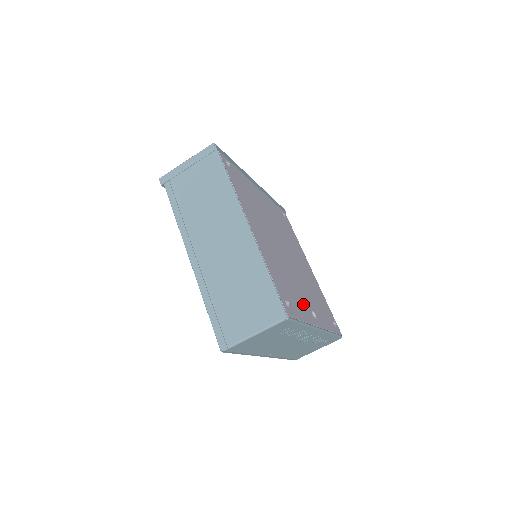
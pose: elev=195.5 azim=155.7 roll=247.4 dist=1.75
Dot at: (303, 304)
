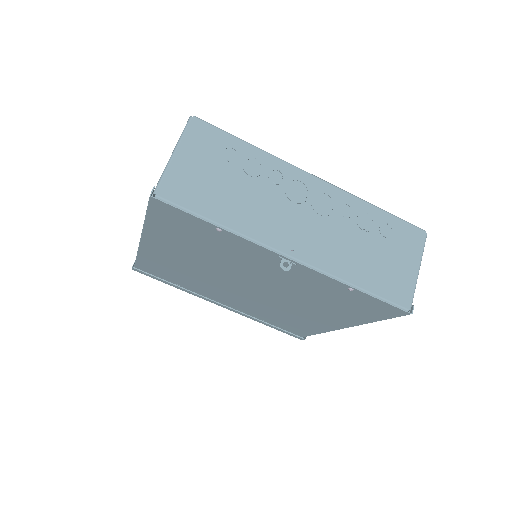
Dot at: occluded
